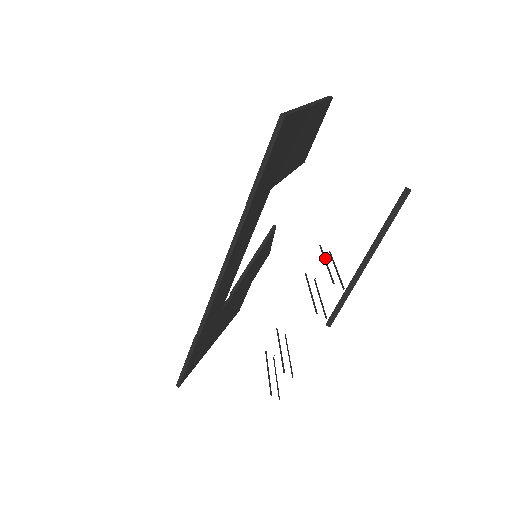
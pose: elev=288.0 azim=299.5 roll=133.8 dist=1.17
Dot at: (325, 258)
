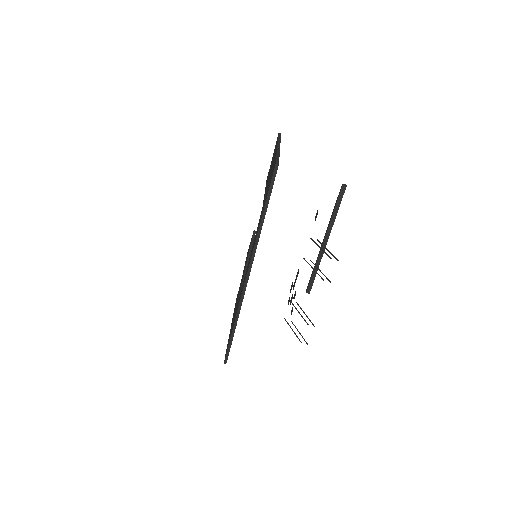
Dot at: (318, 245)
